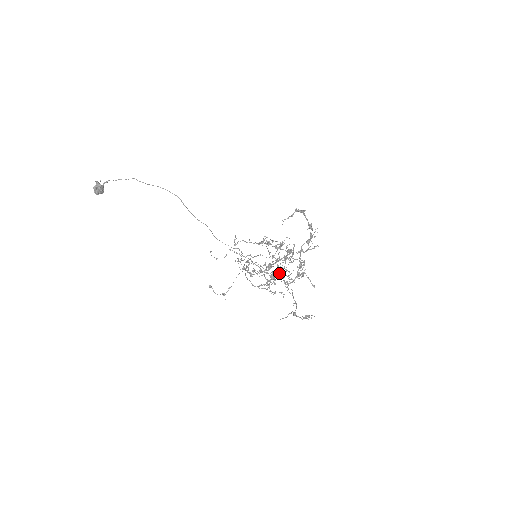
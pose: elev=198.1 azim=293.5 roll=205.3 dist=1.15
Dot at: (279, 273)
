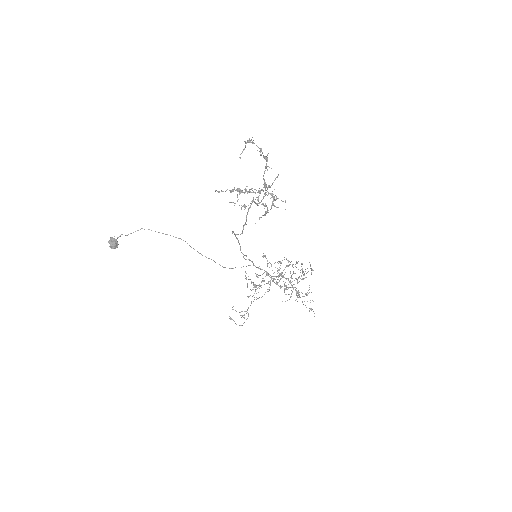
Dot at: (245, 189)
